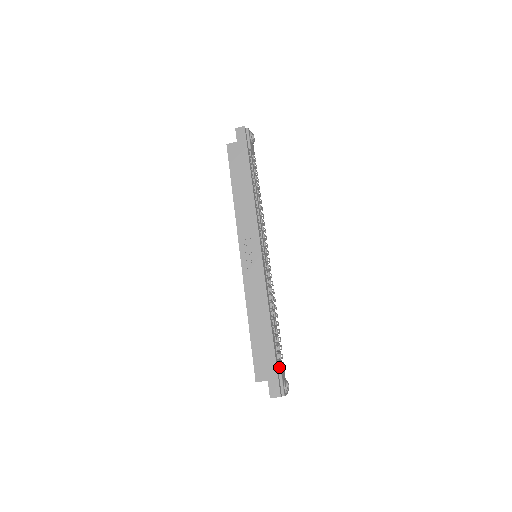
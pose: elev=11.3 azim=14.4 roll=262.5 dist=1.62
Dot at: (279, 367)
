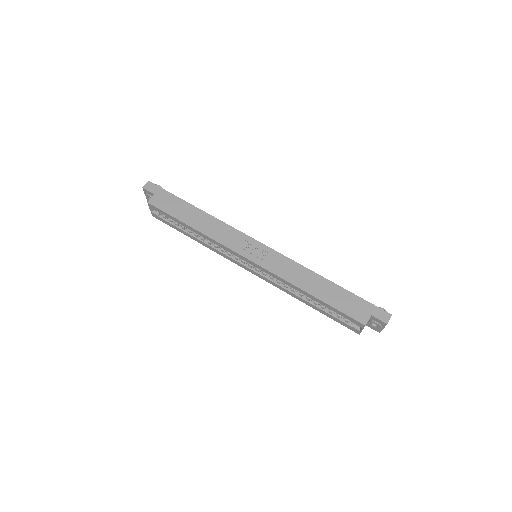
Dot at: occluded
